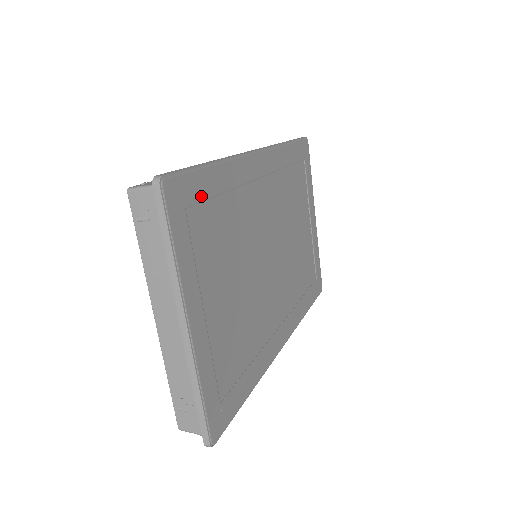
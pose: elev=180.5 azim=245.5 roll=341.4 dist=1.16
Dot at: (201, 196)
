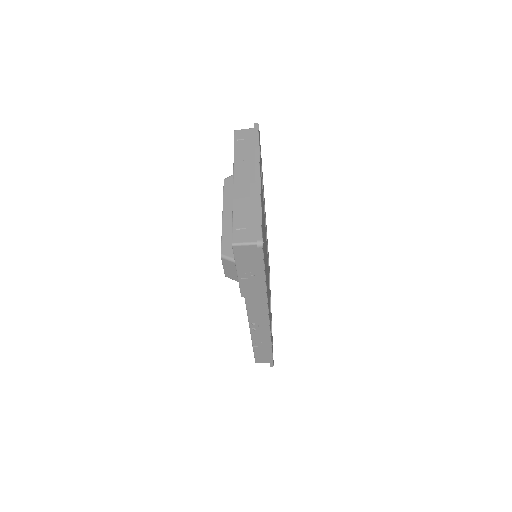
Dot at: occluded
